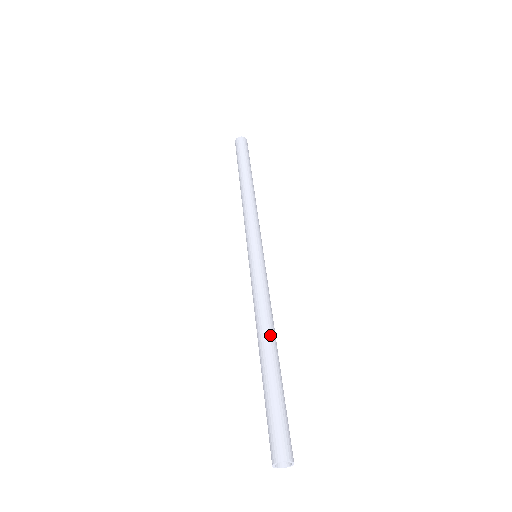
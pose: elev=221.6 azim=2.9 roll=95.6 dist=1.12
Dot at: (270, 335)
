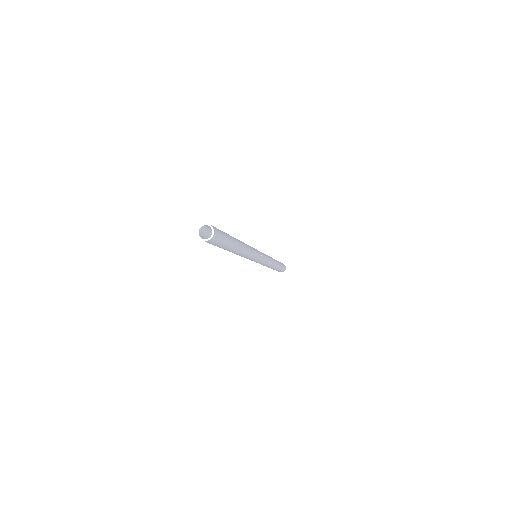
Dot at: occluded
